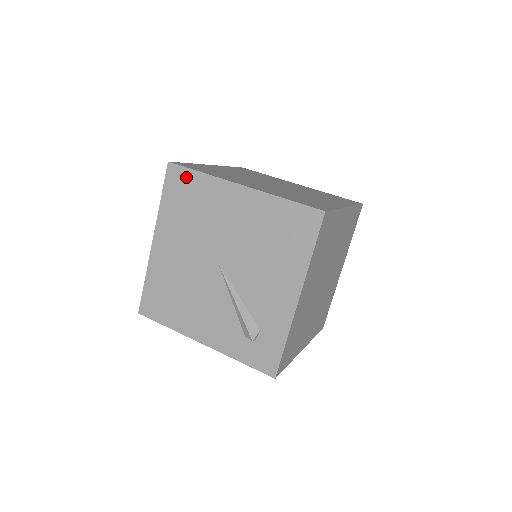
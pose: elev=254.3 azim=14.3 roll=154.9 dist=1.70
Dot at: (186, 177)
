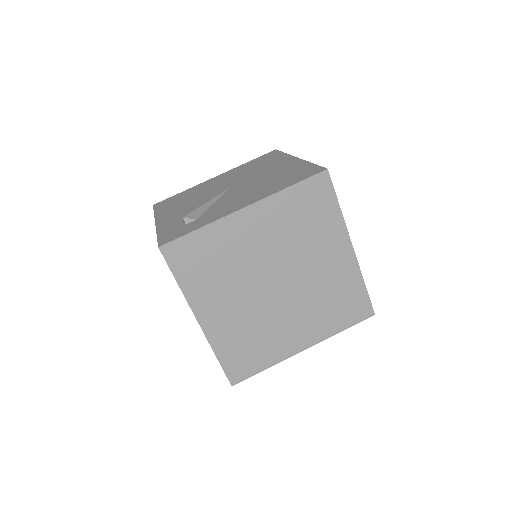
Dot at: (275, 154)
